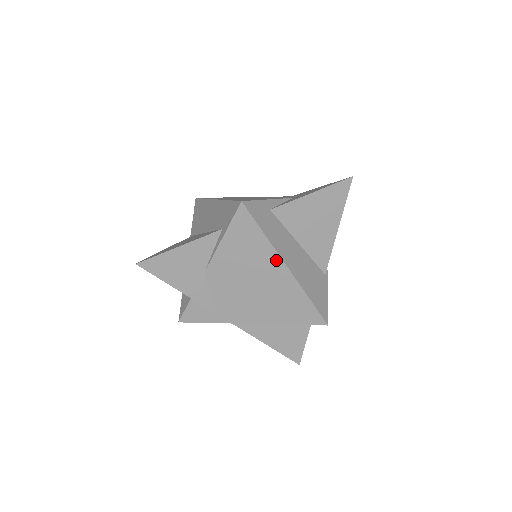
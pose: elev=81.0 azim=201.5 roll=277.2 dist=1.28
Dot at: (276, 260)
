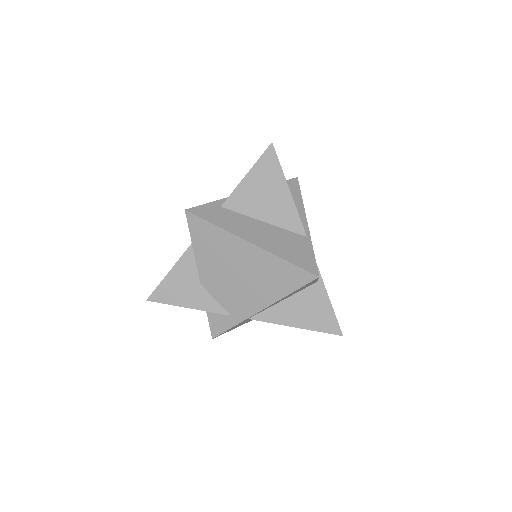
Dot at: (238, 242)
